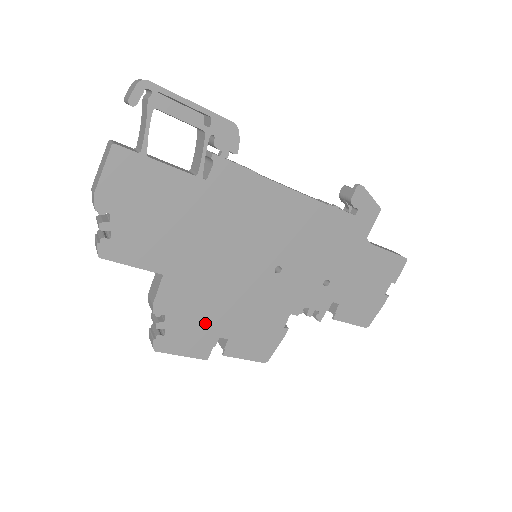
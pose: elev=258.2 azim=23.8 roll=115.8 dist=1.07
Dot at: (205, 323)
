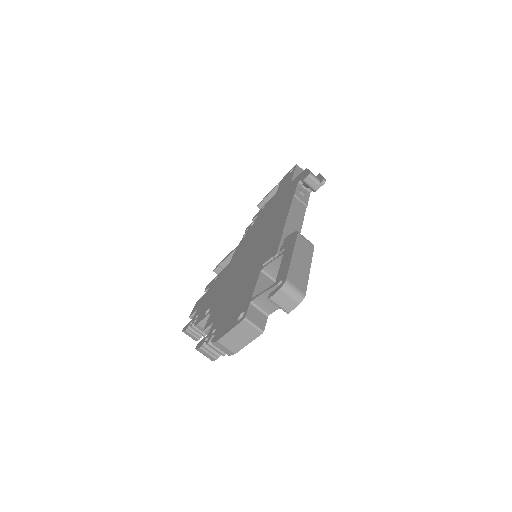
Dot at: occluded
